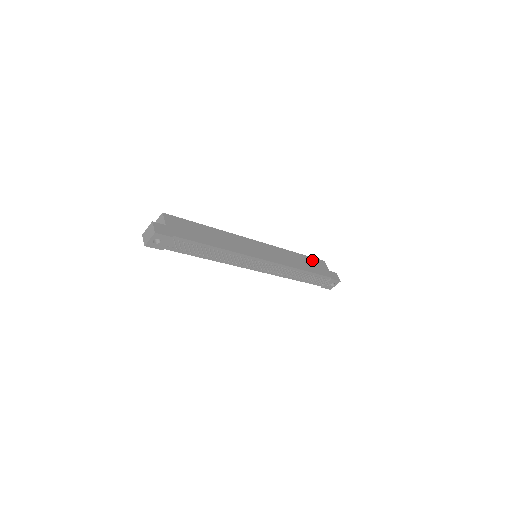
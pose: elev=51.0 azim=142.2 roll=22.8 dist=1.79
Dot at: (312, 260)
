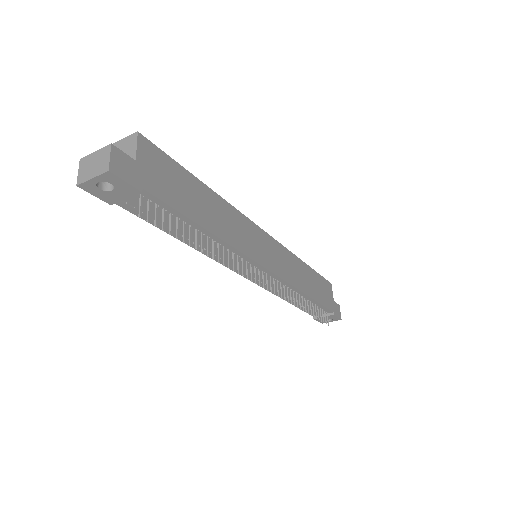
Dot at: (320, 280)
